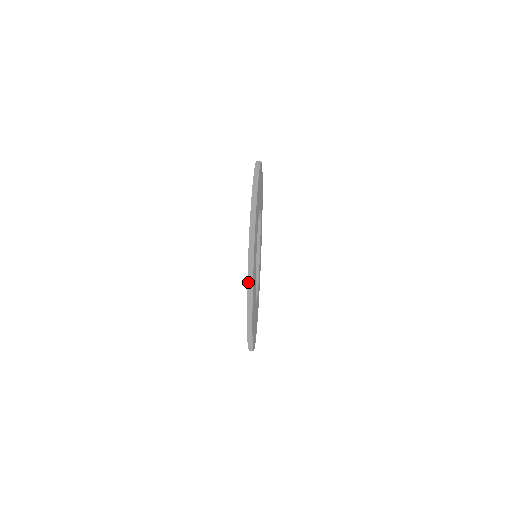
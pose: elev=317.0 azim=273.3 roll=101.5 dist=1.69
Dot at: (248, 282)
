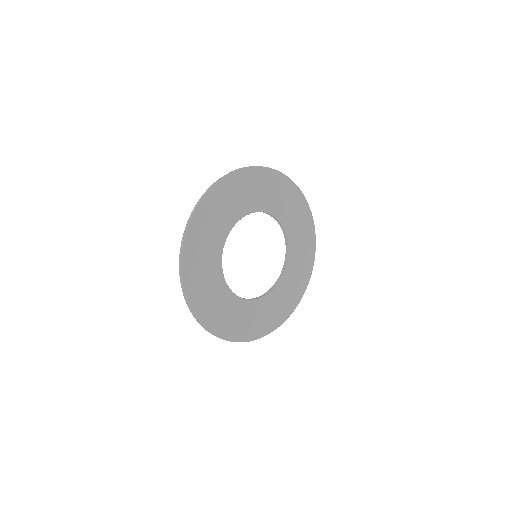
Dot at: (180, 275)
